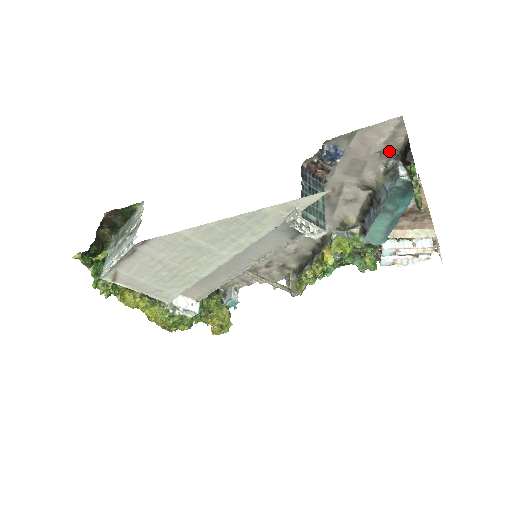
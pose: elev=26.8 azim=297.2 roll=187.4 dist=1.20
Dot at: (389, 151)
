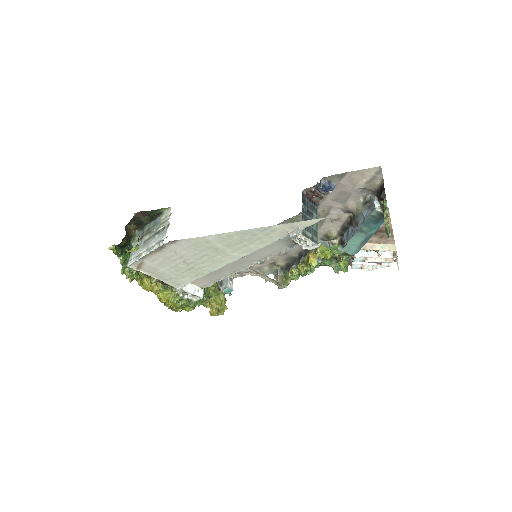
Dot at: (369, 188)
